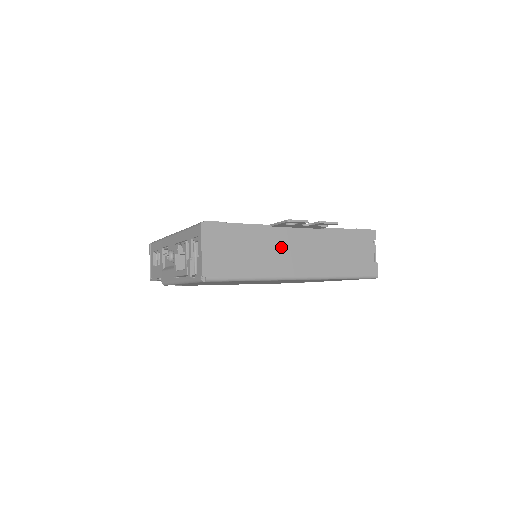
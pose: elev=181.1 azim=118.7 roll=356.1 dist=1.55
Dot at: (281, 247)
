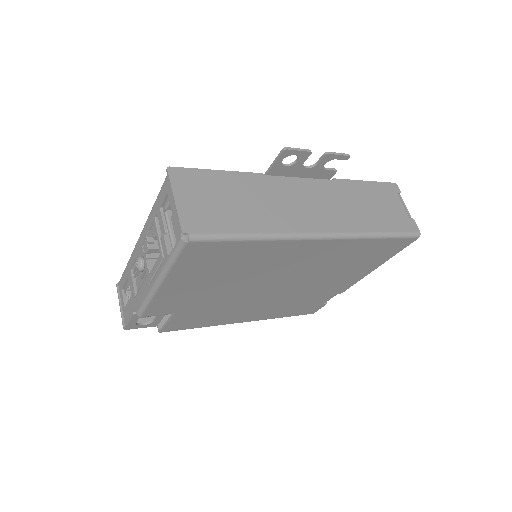
Dot at: (284, 198)
